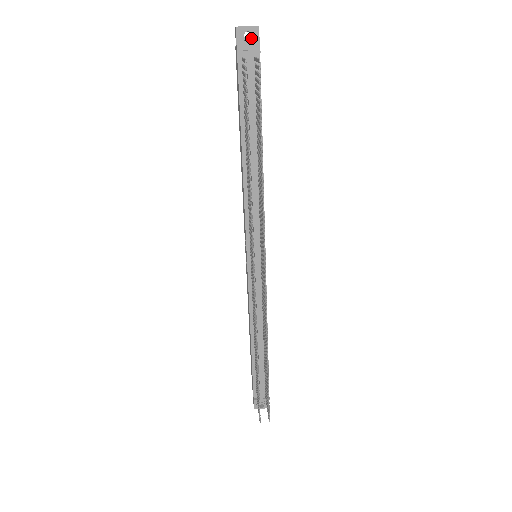
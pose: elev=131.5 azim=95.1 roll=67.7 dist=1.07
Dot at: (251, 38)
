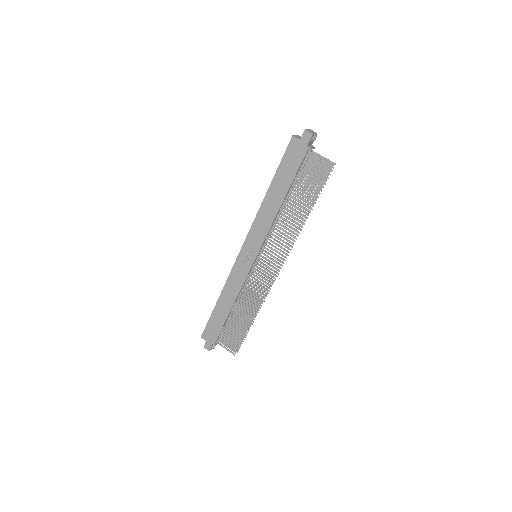
Dot at: occluded
